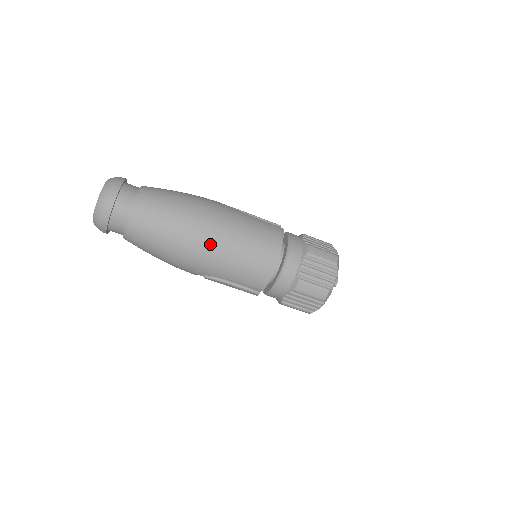
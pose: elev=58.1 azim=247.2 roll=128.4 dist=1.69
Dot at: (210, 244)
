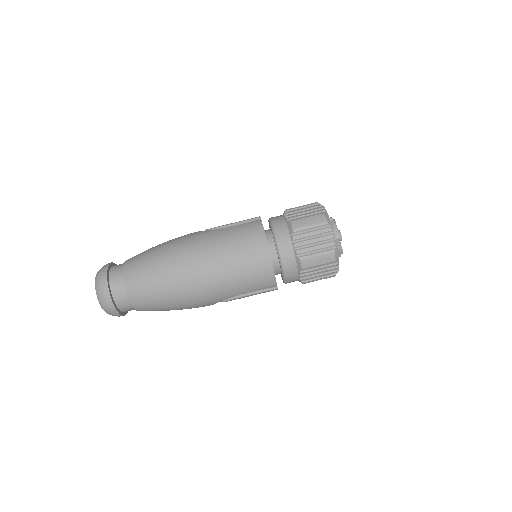
Dot at: (203, 277)
